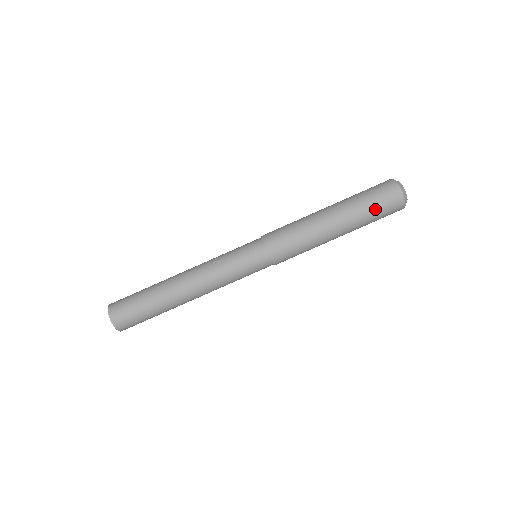
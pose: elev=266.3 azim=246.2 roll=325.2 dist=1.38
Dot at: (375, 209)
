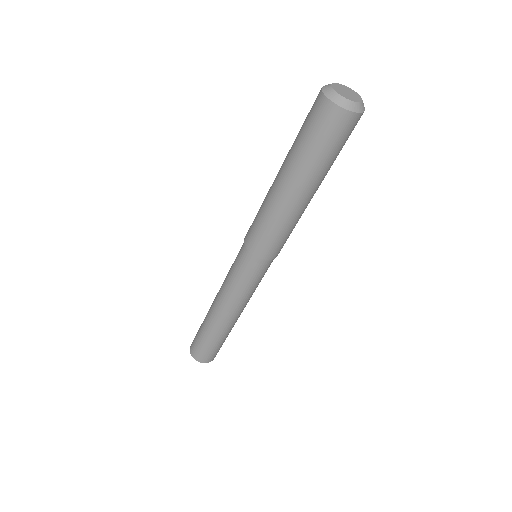
Dot at: (339, 151)
